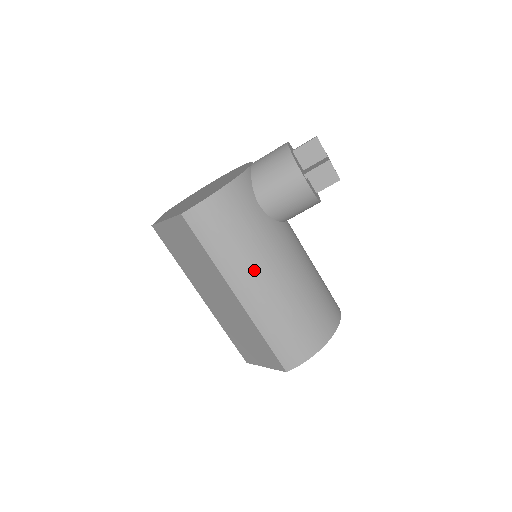
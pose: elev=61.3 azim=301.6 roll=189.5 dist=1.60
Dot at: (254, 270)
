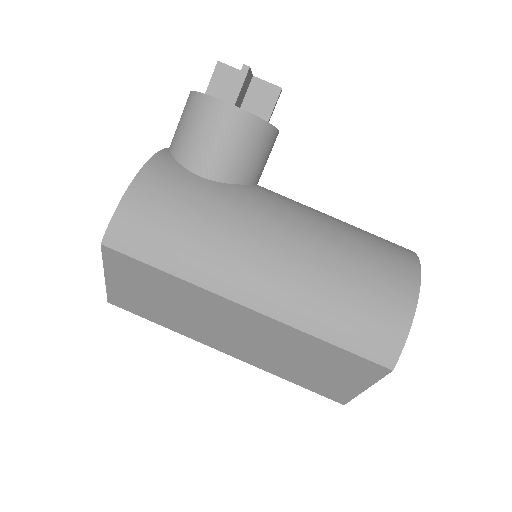
Dot at: (242, 254)
